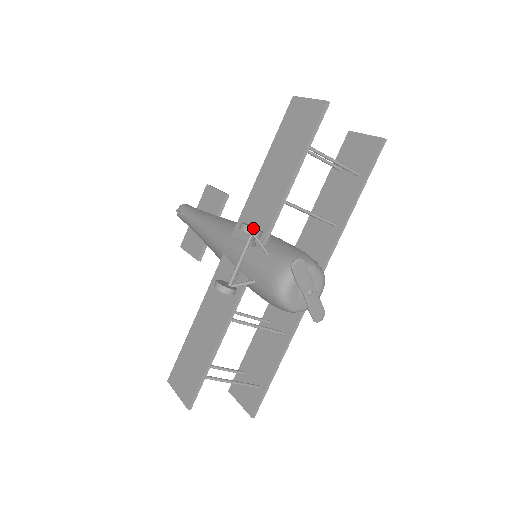
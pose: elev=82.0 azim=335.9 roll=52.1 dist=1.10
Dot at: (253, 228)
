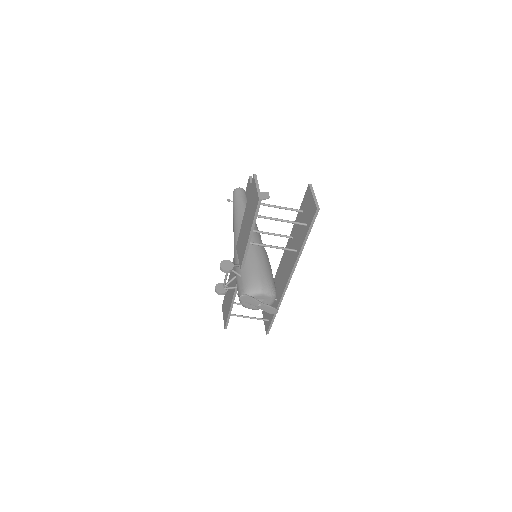
Dot at: (224, 269)
